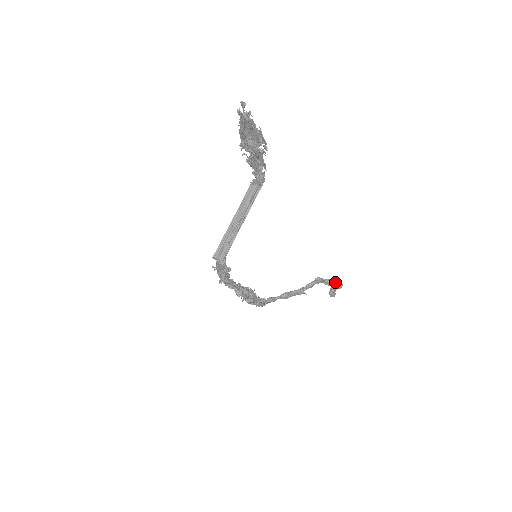
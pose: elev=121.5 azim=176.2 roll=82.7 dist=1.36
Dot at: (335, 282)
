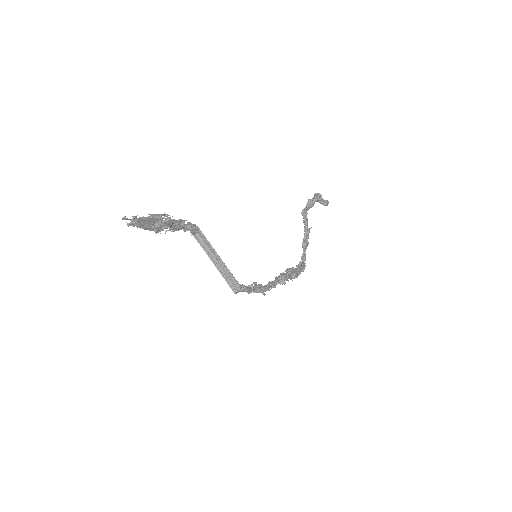
Dot at: (312, 200)
